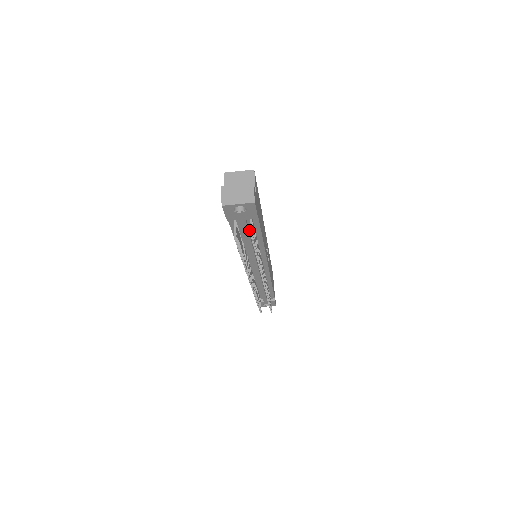
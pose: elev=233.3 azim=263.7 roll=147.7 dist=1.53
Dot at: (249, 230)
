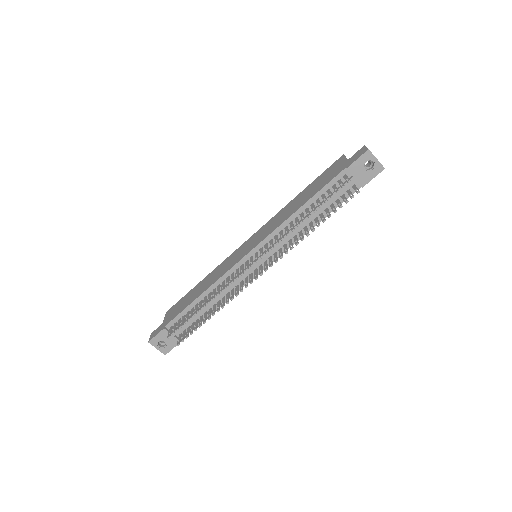
Dot at: (331, 200)
